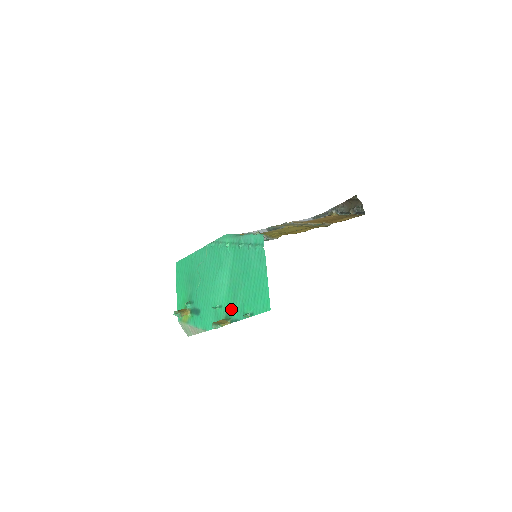
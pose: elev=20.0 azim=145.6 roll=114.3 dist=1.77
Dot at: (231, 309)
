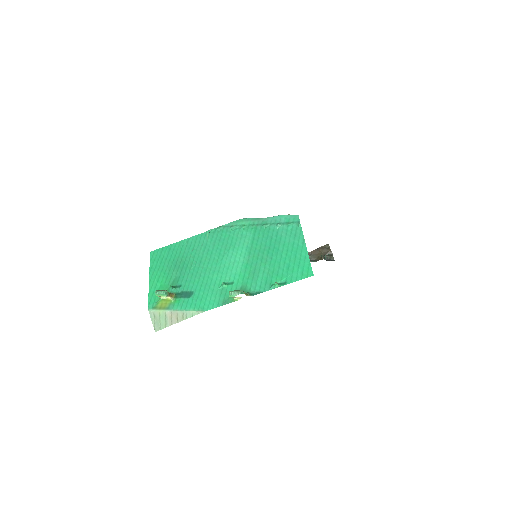
Dot at: (249, 283)
